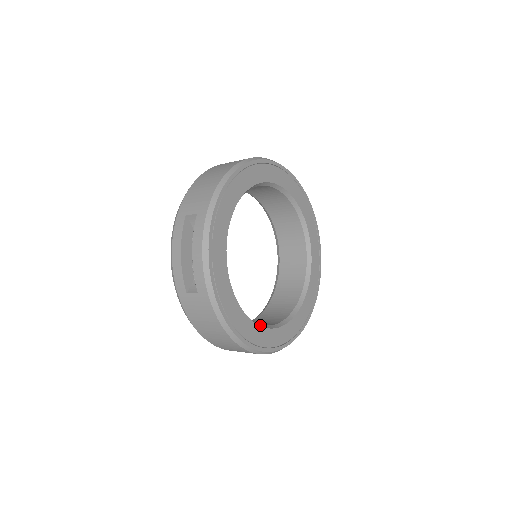
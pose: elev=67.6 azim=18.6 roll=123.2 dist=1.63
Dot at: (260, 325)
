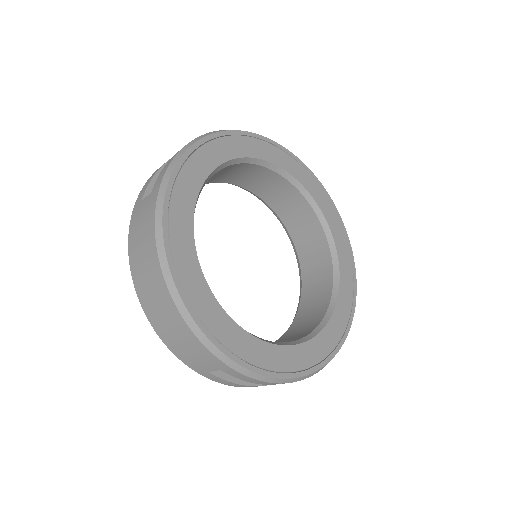
Dot at: (212, 293)
